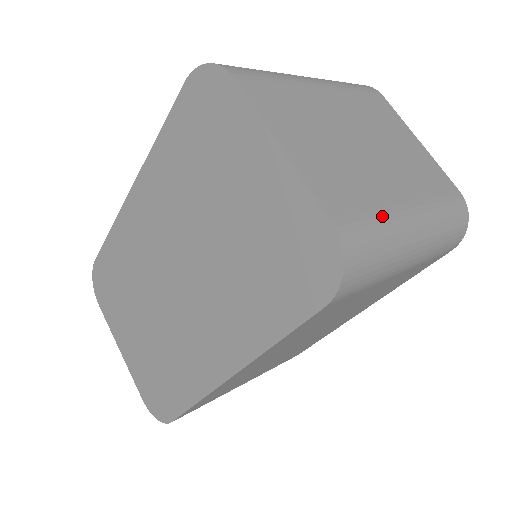
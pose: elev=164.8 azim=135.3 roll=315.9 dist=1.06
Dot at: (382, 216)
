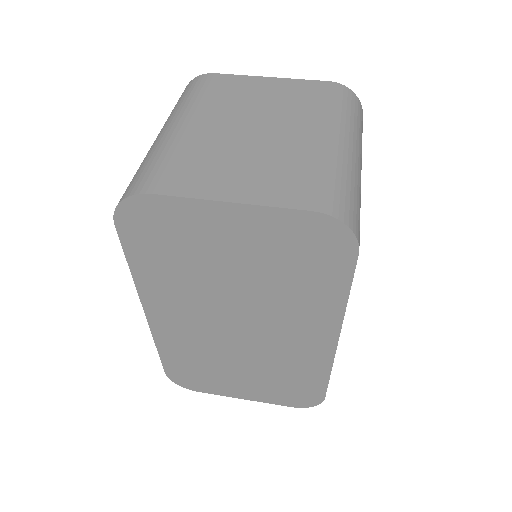
Dot at: (325, 166)
